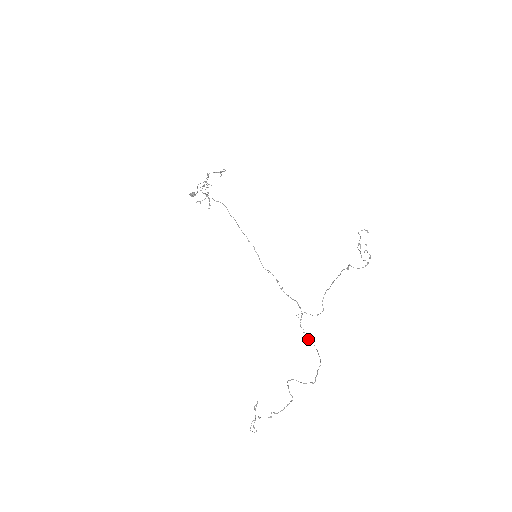
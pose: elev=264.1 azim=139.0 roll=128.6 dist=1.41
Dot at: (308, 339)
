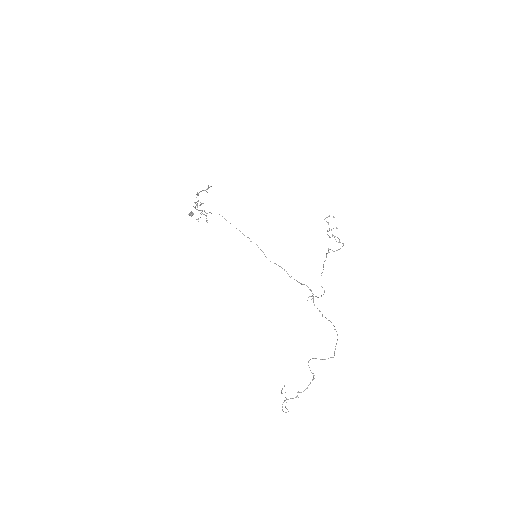
Dot at: occluded
